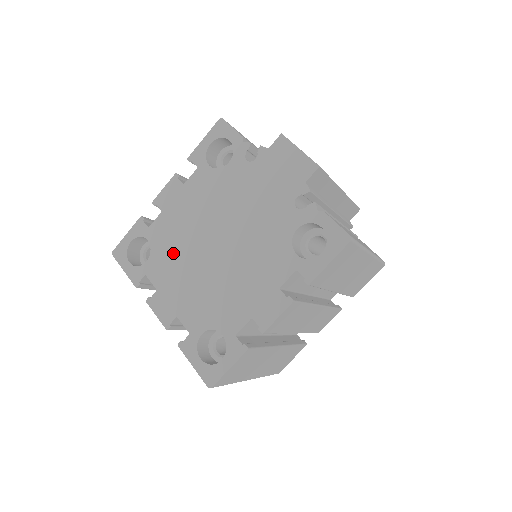
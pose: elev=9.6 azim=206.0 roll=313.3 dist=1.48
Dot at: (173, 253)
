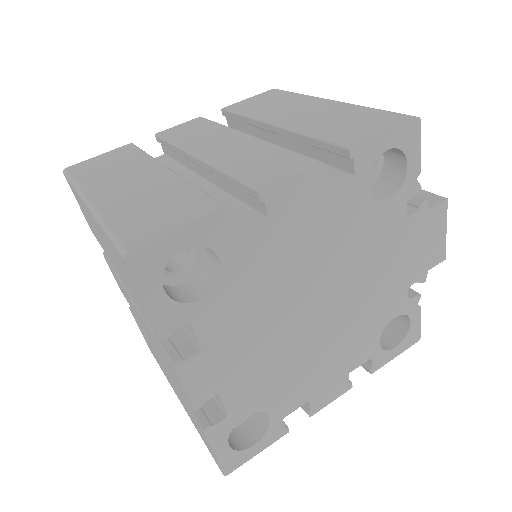
Dot at: (255, 300)
